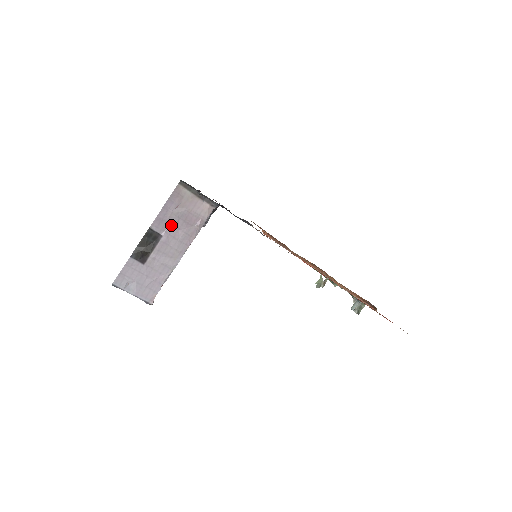
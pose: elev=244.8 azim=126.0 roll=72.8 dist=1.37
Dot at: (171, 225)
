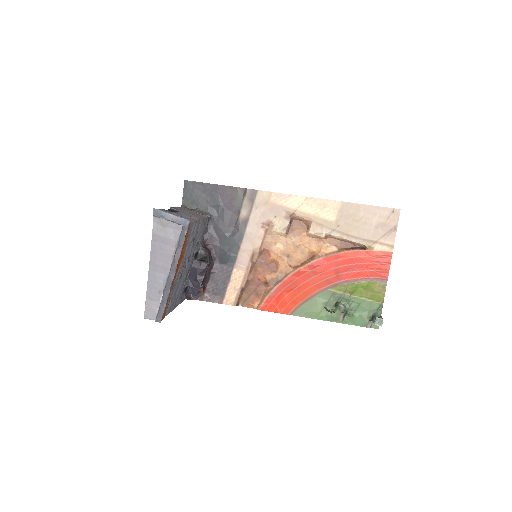
Dot at: occluded
